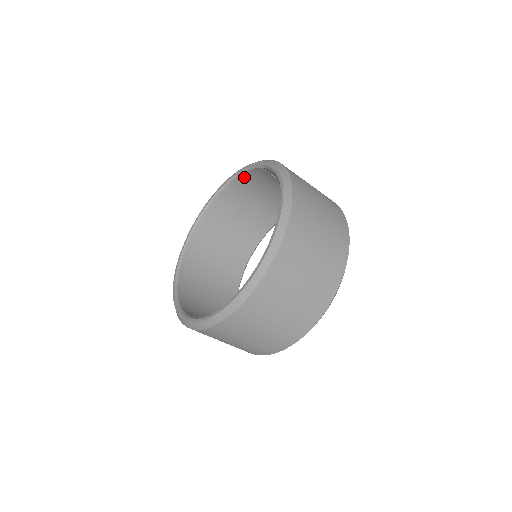
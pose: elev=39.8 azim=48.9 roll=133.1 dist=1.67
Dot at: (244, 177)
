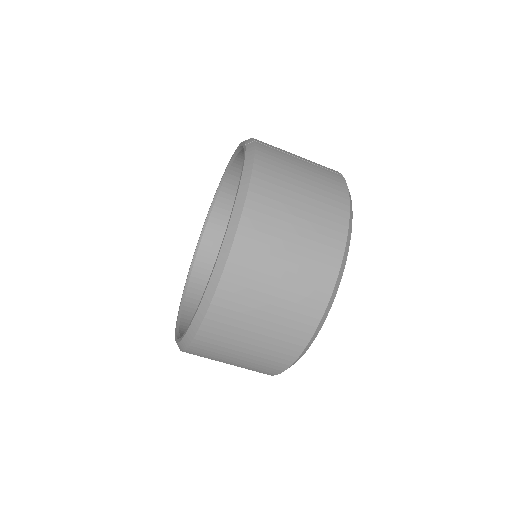
Dot at: occluded
